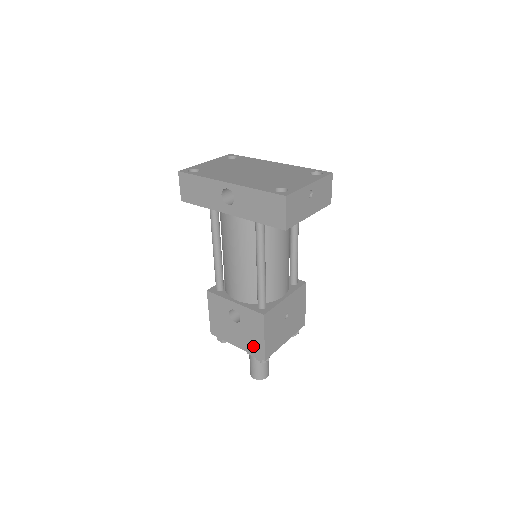
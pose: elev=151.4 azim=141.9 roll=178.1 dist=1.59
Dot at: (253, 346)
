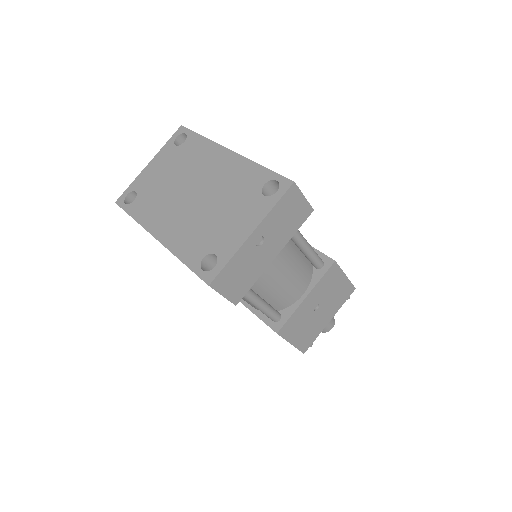
Dot at: occluded
